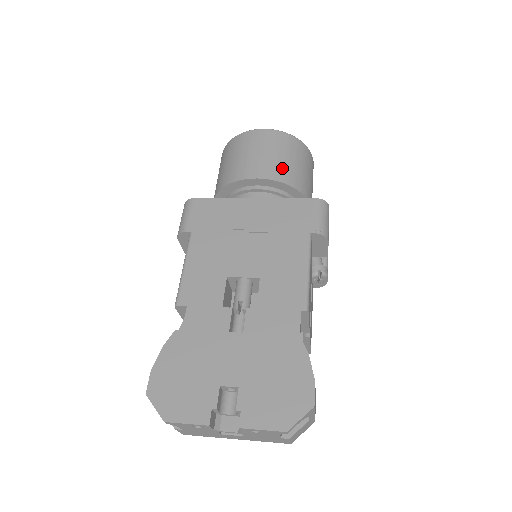
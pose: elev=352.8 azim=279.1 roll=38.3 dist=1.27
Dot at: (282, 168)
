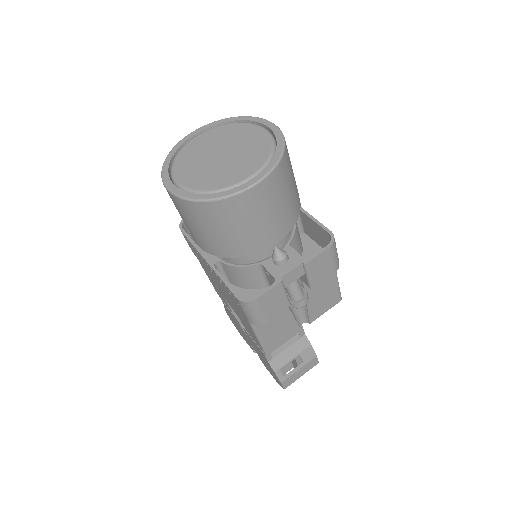
Dot at: (208, 242)
